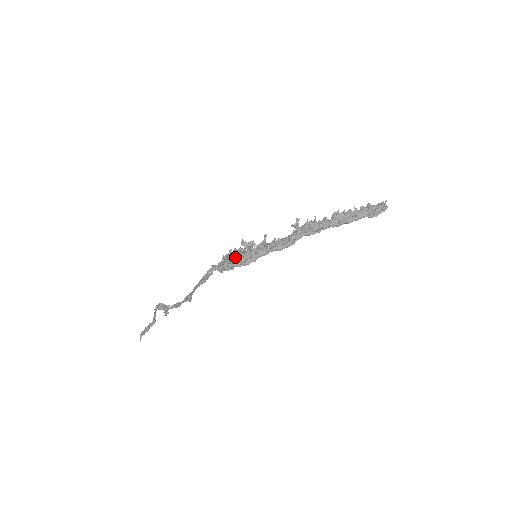
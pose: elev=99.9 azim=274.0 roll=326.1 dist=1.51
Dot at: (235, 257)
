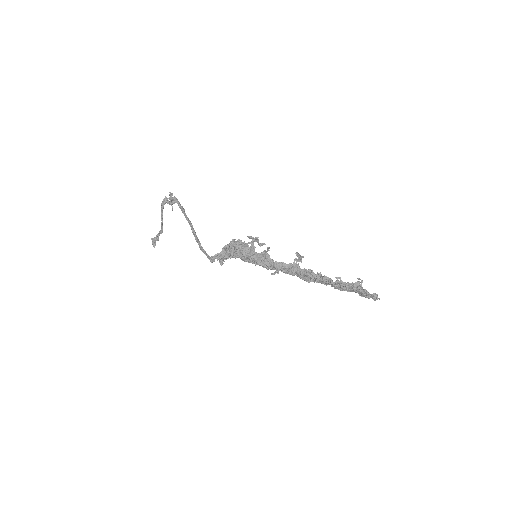
Dot at: (237, 254)
